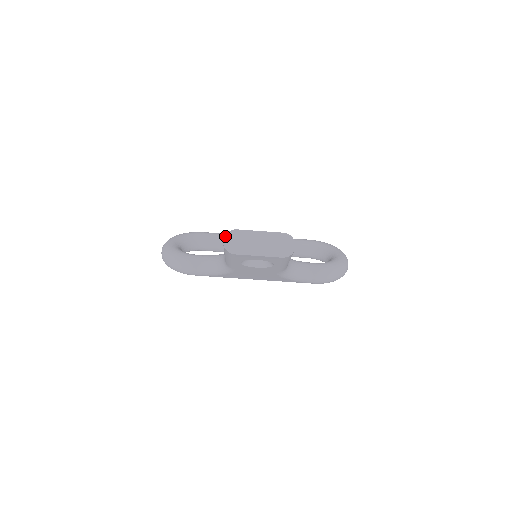
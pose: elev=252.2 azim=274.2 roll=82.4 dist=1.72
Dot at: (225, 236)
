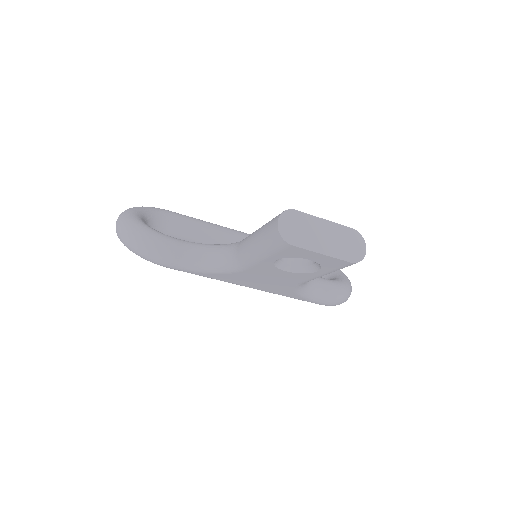
Dot at: (281, 216)
